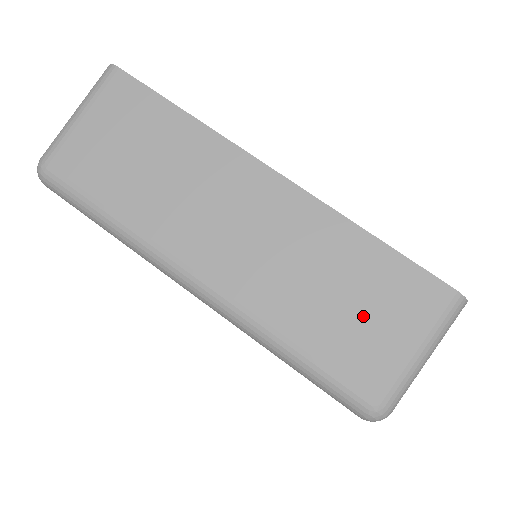
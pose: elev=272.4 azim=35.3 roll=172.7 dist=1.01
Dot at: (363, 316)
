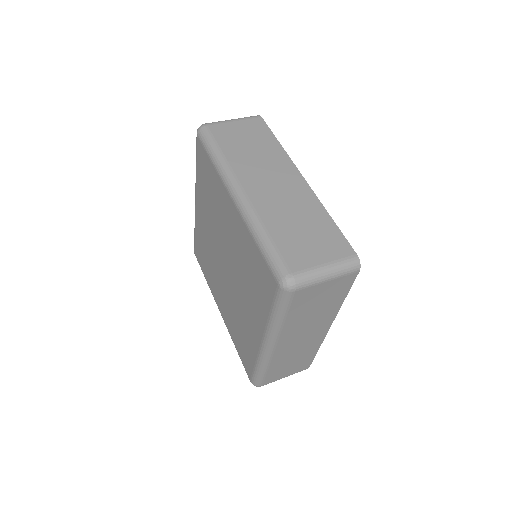
Dot at: (308, 241)
